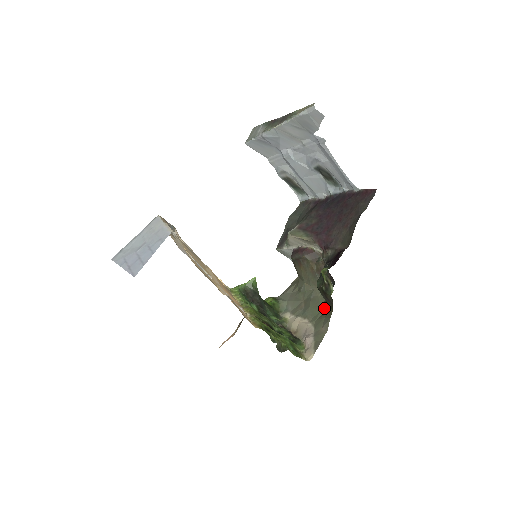
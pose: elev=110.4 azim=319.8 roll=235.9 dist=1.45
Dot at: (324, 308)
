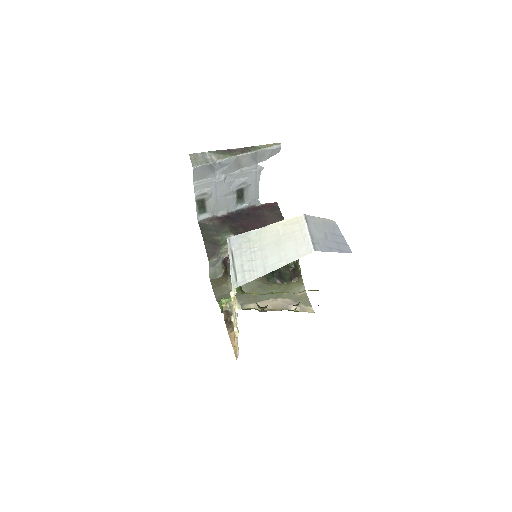
Dot at: (279, 286)
